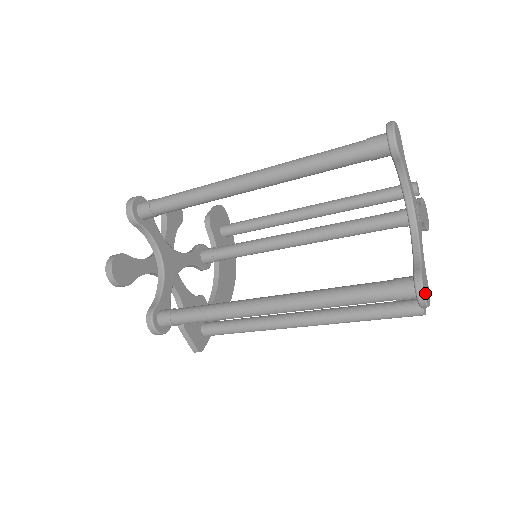
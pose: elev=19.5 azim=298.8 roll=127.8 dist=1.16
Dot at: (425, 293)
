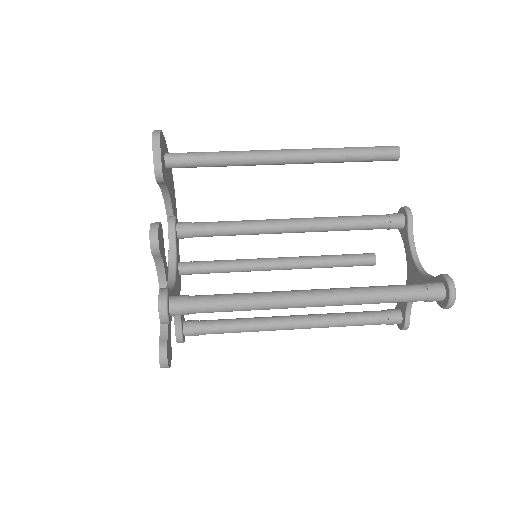
Dot at: occluded
